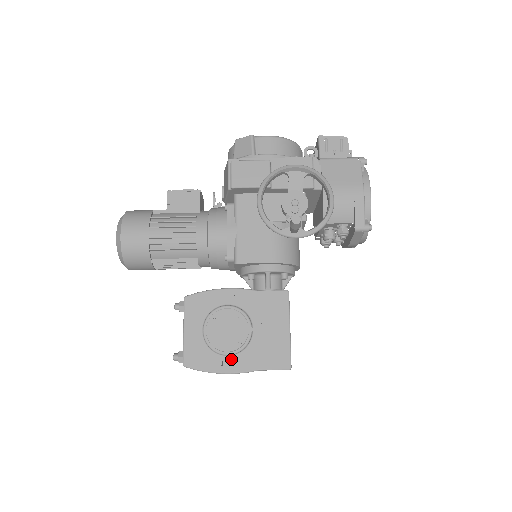
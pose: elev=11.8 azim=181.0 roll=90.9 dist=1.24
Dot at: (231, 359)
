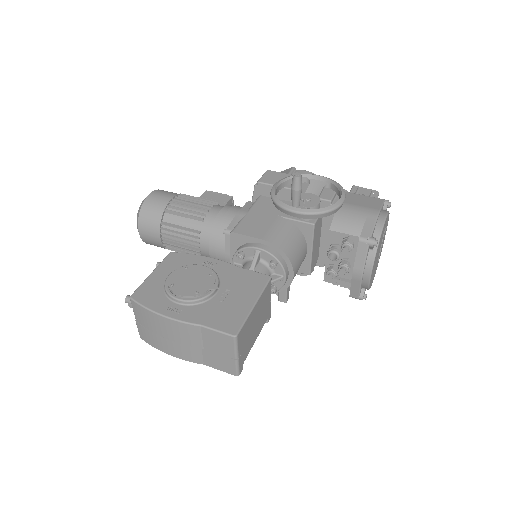
Dot at: (179, 307)
